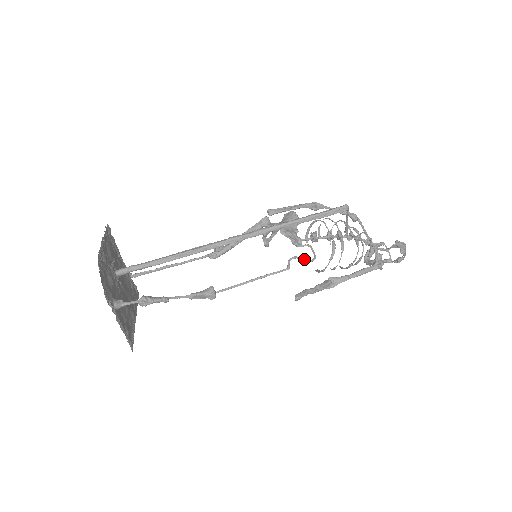
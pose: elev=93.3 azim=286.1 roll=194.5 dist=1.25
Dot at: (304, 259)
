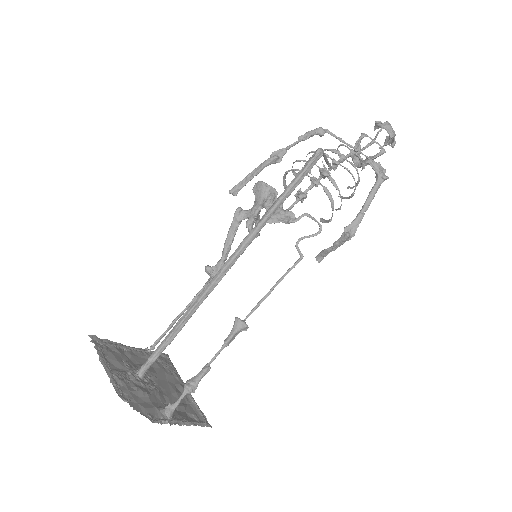
Dot at: (311, 236)
